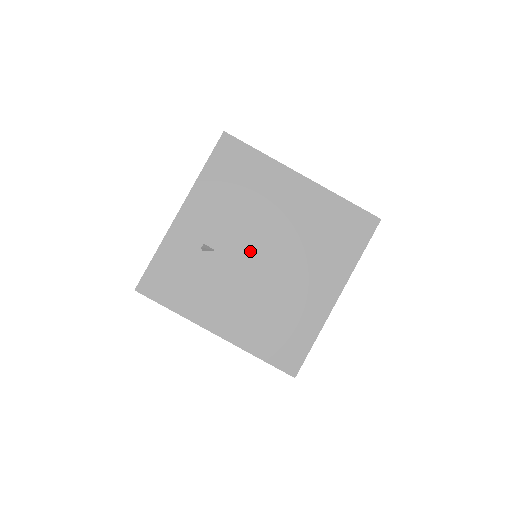
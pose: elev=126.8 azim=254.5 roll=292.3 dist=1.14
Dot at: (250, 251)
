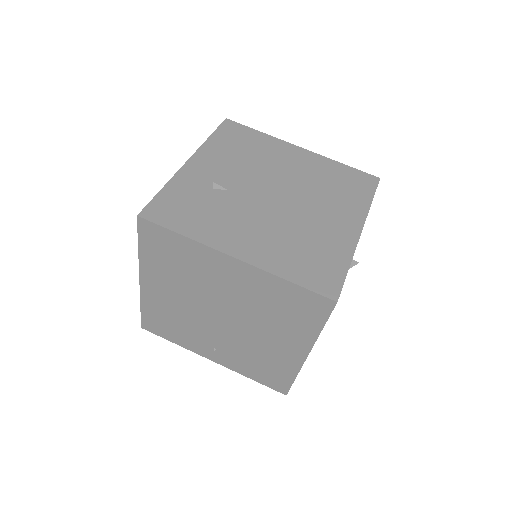
Dot at: (263, 192)
